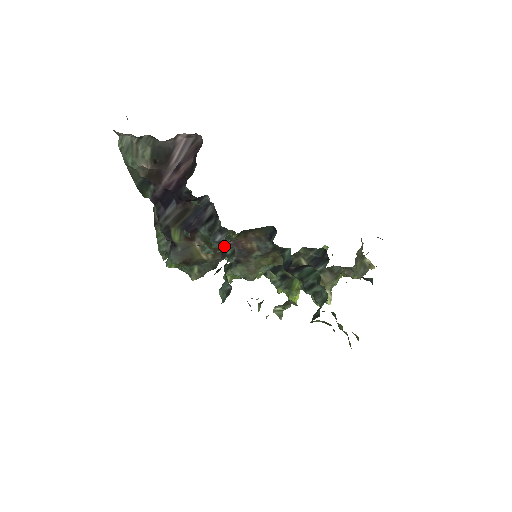
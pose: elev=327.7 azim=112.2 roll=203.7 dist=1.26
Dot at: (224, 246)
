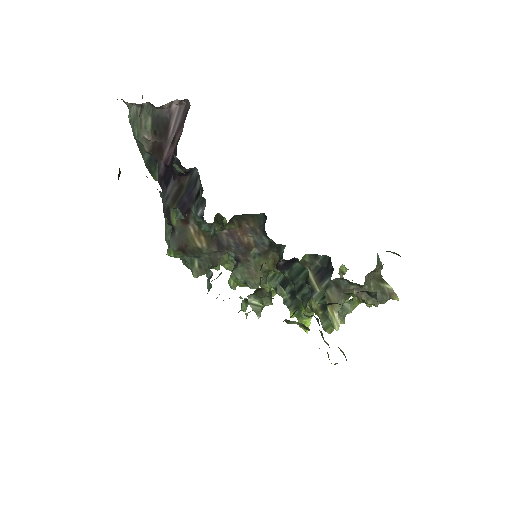
Dot at: (204, 221)
